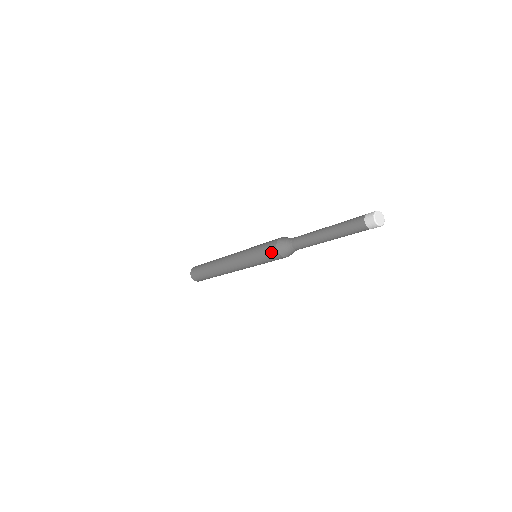
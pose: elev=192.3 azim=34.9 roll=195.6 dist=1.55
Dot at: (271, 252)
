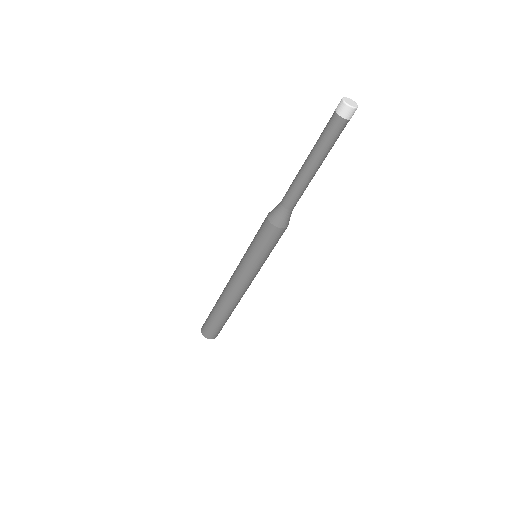
Dot at: occluded
